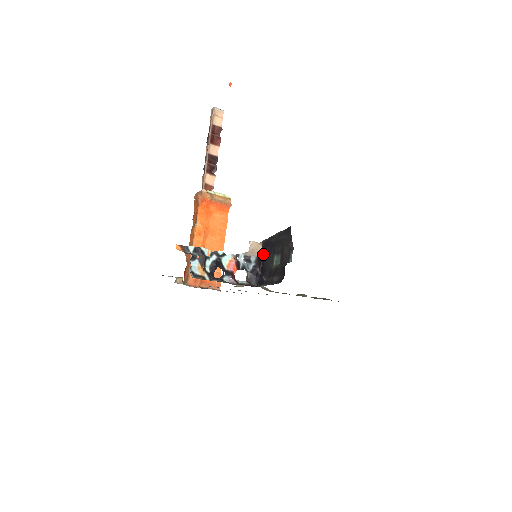
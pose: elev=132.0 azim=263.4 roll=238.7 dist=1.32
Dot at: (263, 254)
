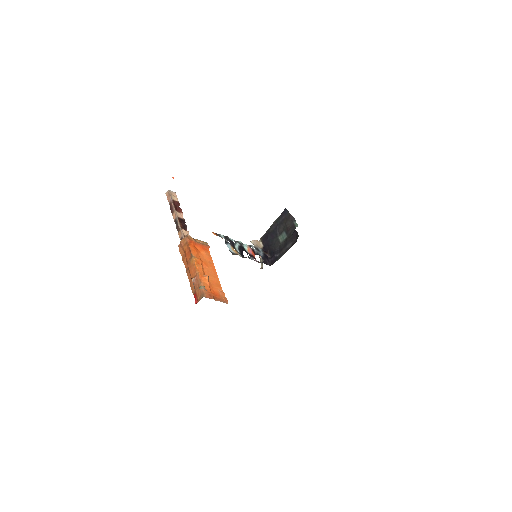
Dot at: (266, 243)
